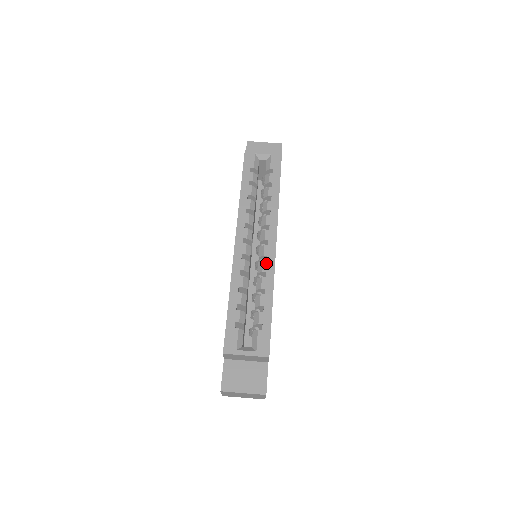
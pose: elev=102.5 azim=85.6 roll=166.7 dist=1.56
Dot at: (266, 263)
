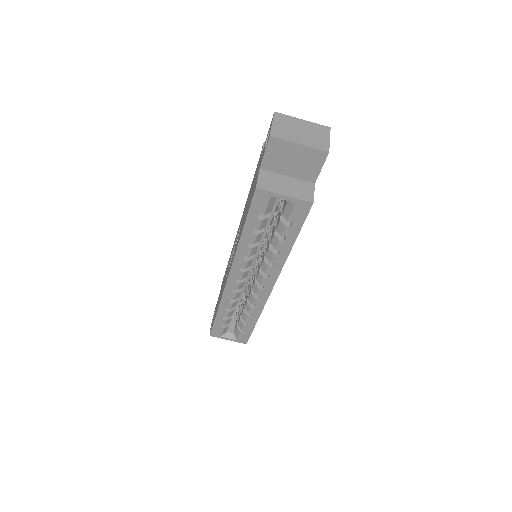
Dot at: (257, 300)
